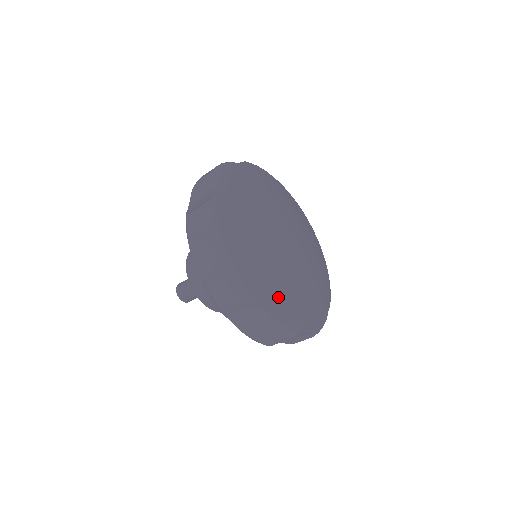
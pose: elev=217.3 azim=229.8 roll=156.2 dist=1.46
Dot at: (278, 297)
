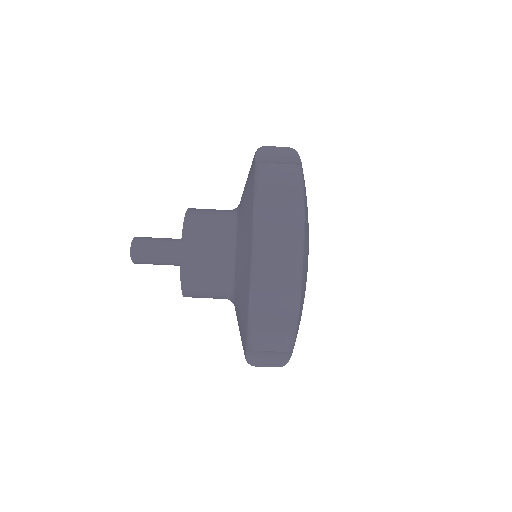
Dot at: occluded
